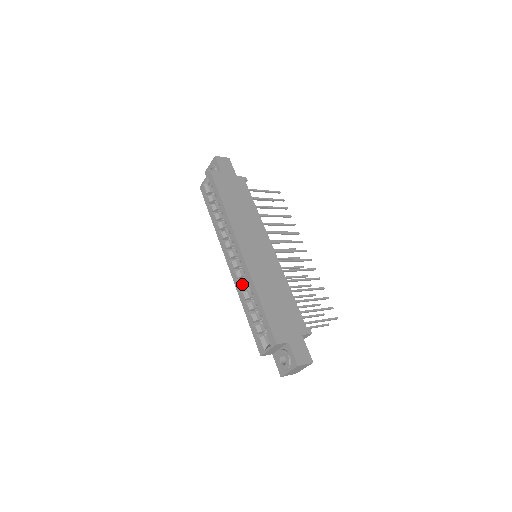
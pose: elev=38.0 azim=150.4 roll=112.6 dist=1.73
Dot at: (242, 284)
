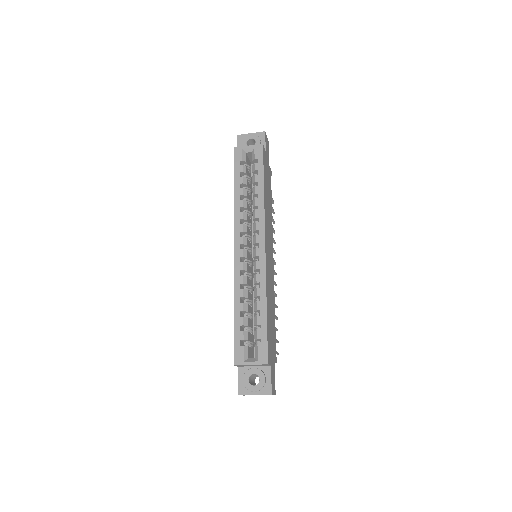
Dot at: (245, 279)
